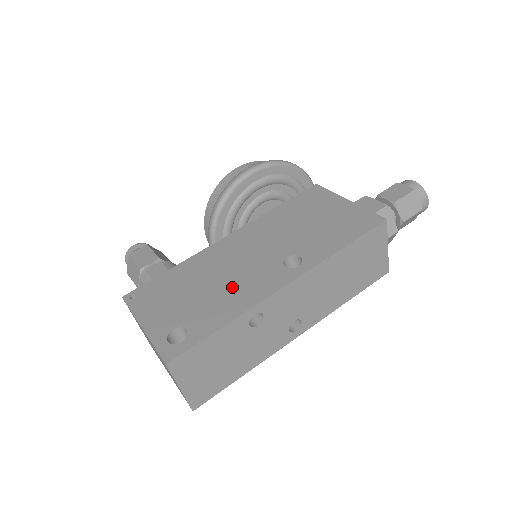
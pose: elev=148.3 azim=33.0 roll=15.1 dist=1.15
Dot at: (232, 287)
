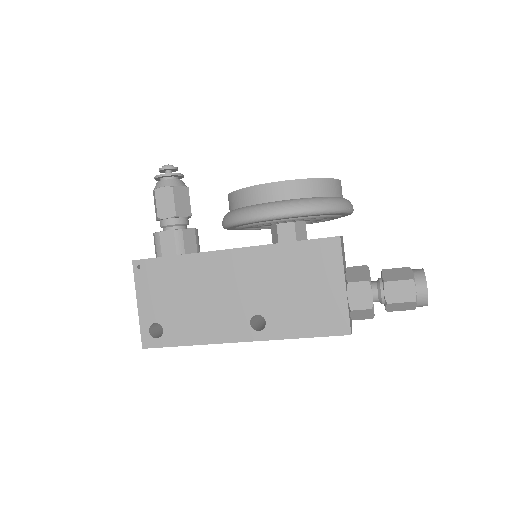
Dot at: (206, 314)
